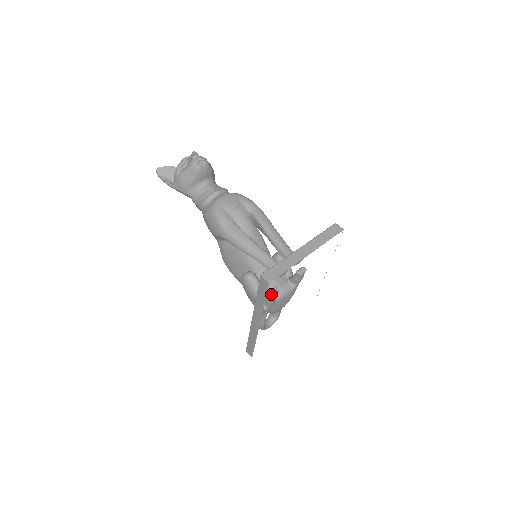
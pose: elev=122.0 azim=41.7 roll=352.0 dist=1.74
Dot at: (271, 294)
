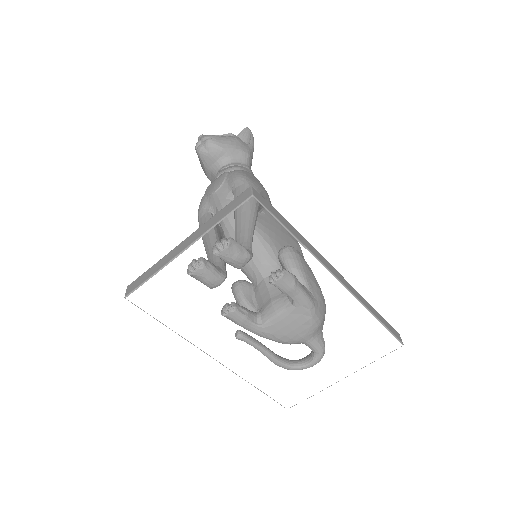
Dot at: (222, 314)
